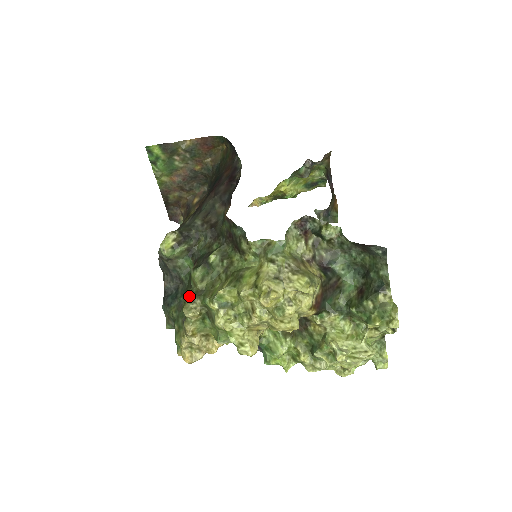
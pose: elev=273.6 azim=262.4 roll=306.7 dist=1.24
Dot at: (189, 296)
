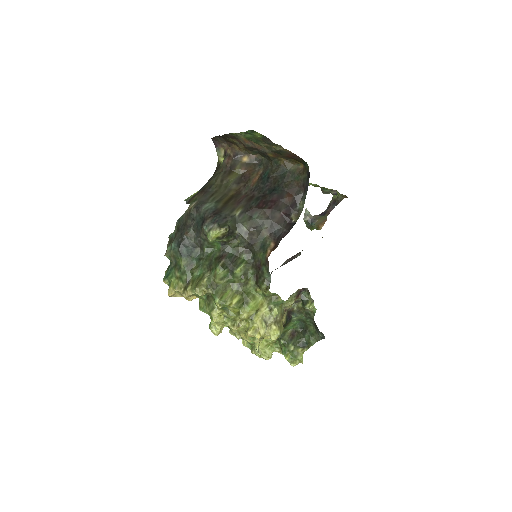
Dot at: (206, 282)
